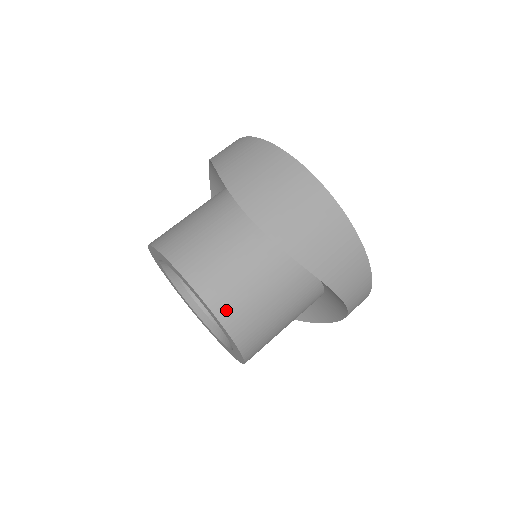
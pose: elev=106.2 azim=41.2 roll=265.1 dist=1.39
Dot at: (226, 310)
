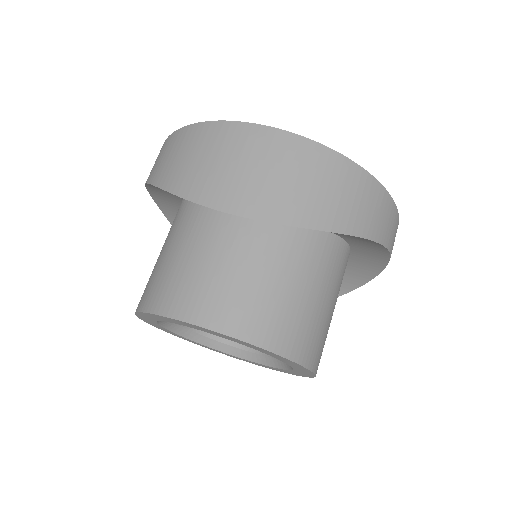
Dot at: (262, 331)
